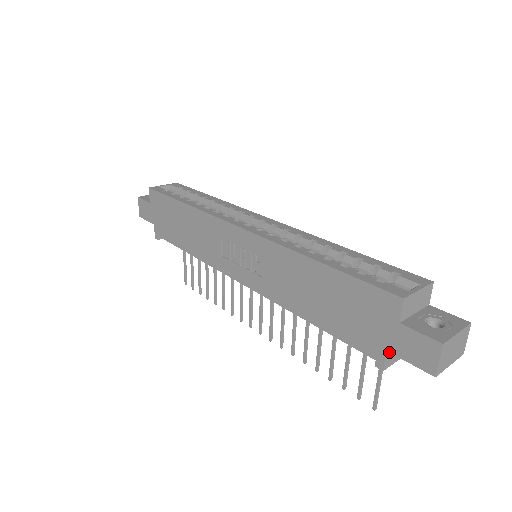
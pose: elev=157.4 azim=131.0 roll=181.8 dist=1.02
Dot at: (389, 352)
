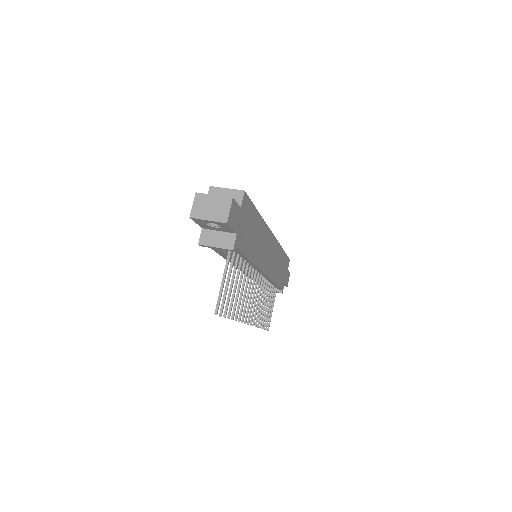
Dot at: (201, 227)
